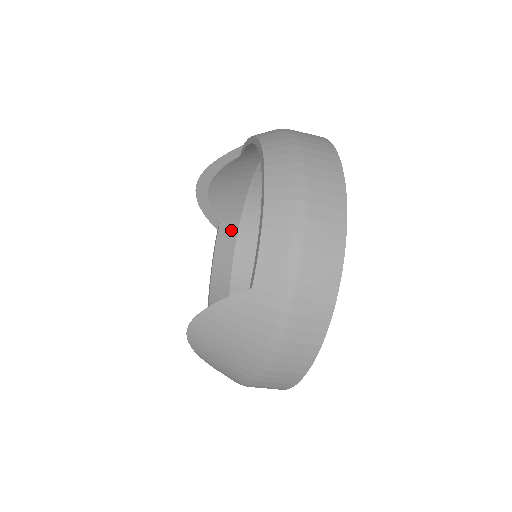
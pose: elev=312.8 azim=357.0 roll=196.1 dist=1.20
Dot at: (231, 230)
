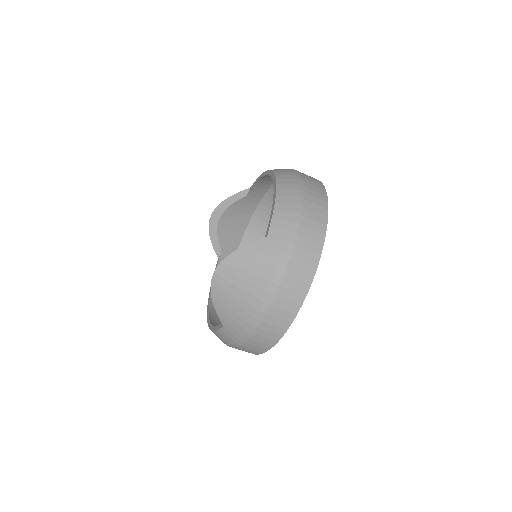
Dot at: occluded
